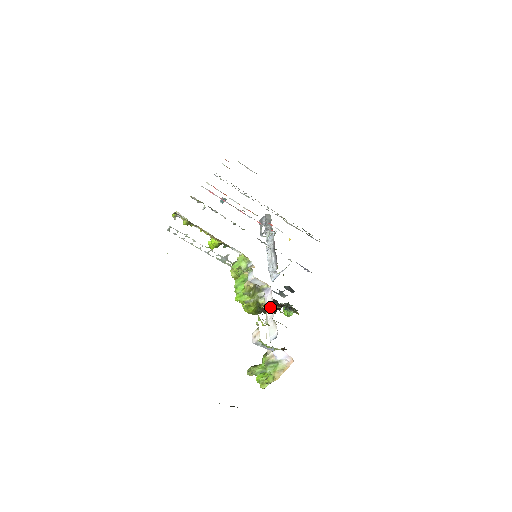
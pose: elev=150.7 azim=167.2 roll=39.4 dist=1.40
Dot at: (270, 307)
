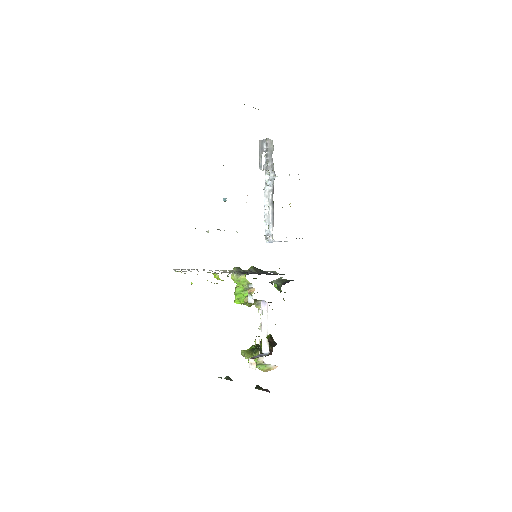
Dot at: (265, 322)
